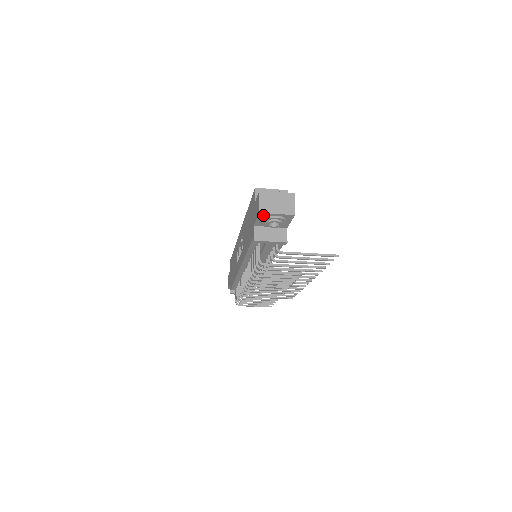
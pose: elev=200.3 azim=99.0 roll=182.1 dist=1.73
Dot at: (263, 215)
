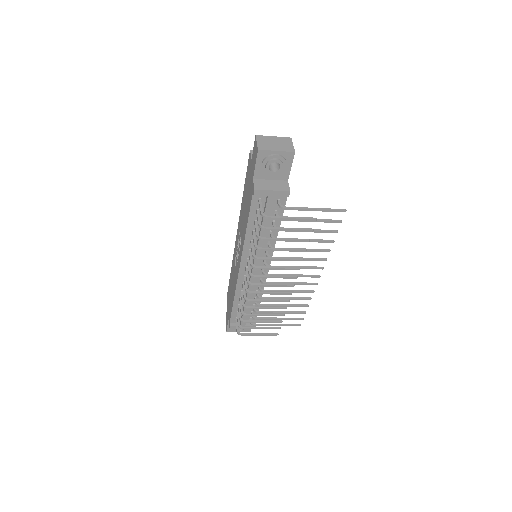
Dot at: (262, 155)
